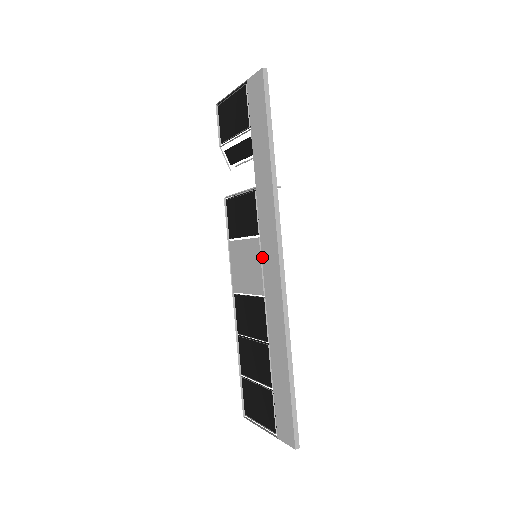
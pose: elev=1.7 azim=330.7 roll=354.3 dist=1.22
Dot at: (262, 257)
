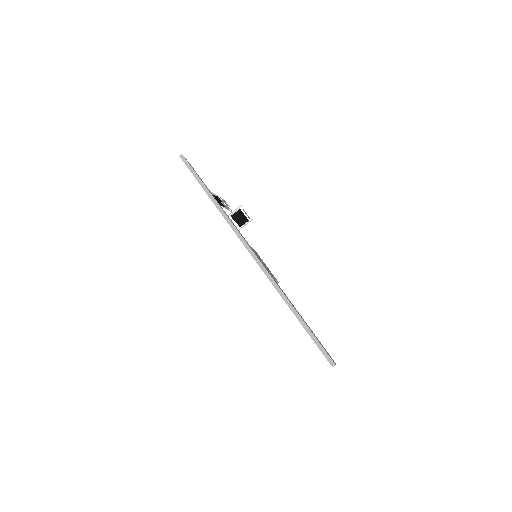
Dot at: occluded
